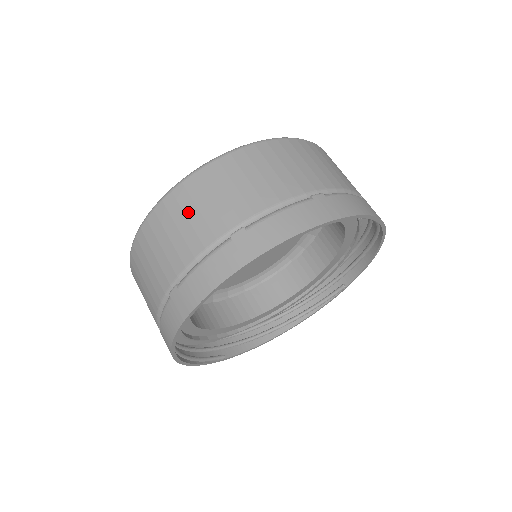
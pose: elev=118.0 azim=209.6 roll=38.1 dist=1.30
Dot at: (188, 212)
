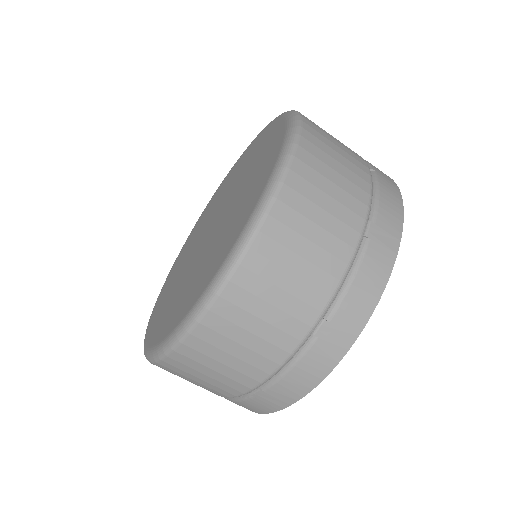
Dot at: occluded
